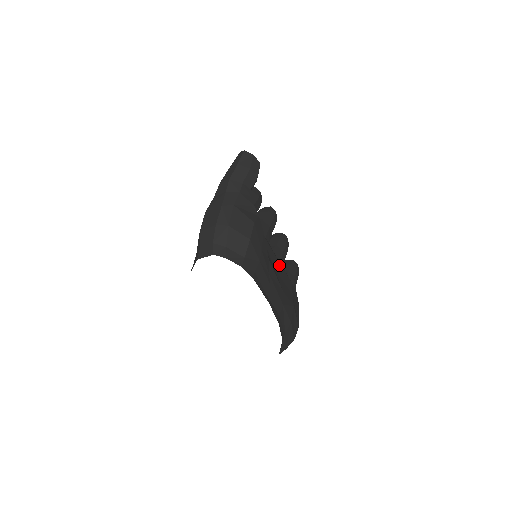
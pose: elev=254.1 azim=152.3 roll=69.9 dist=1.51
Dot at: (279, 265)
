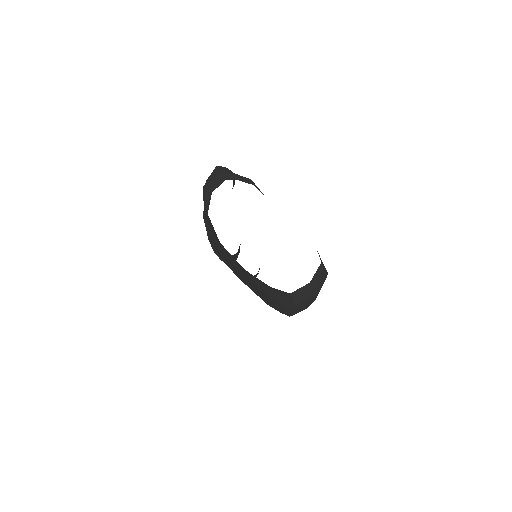
Dot at: occluded
